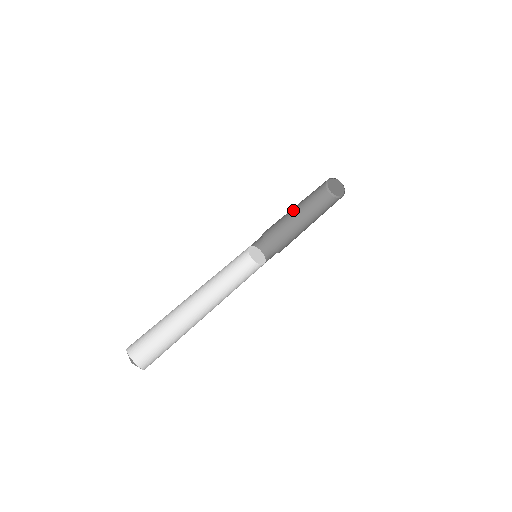
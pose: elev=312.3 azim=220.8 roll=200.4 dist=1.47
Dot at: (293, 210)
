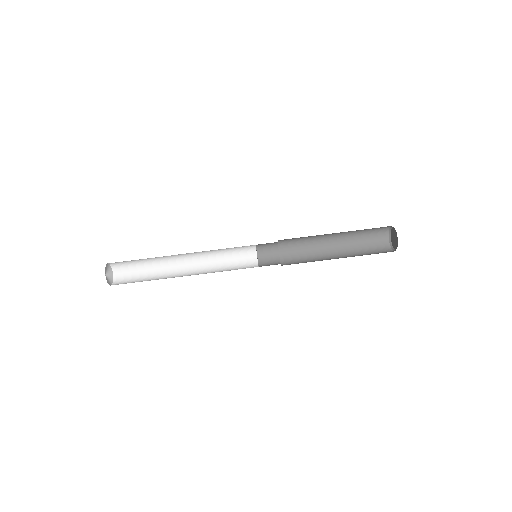
Dot at: (329, 238)
